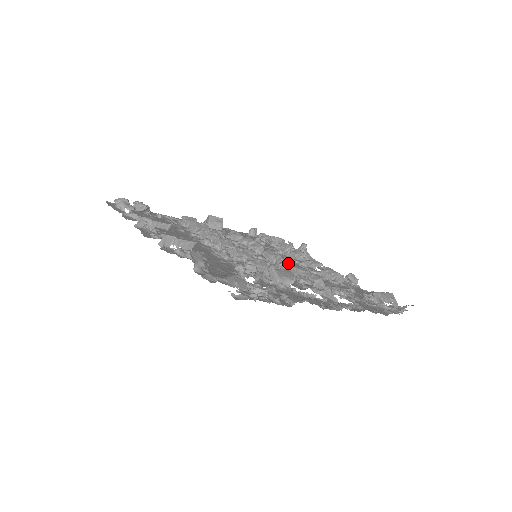
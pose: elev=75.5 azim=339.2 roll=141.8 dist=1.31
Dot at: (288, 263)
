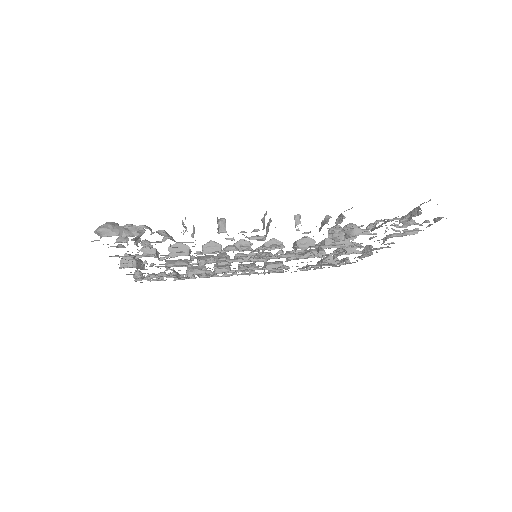
Dot at: occluded
